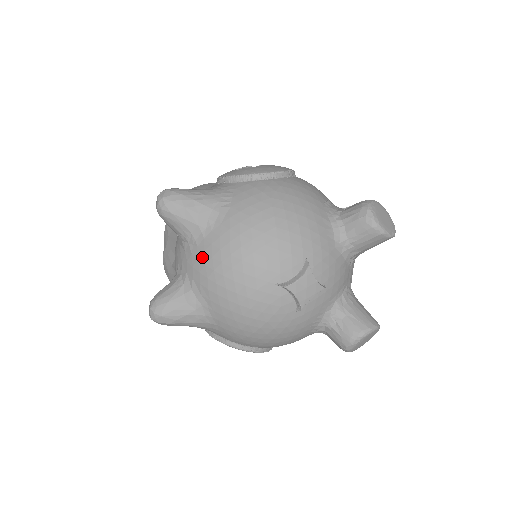
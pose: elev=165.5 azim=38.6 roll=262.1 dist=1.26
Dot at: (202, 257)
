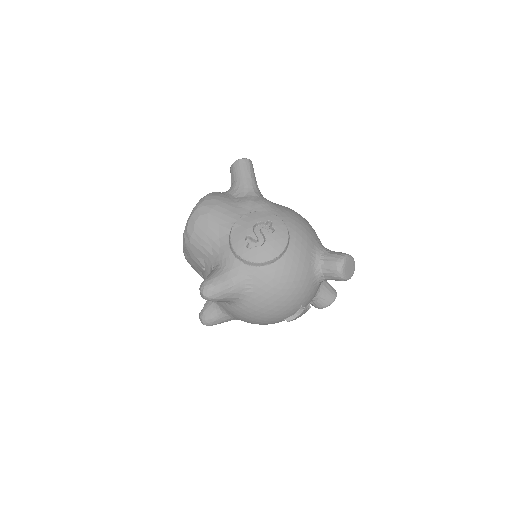
Dot at: (236, 312)
